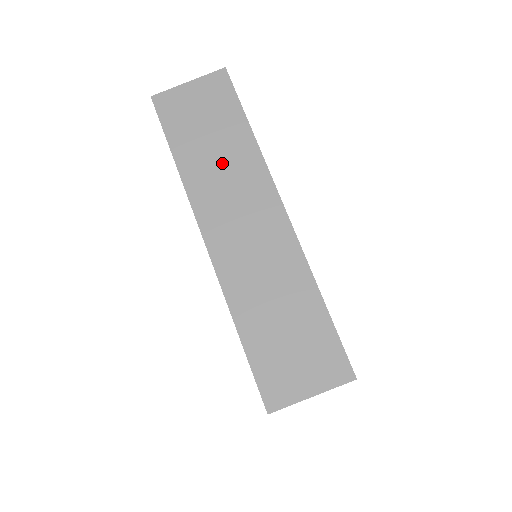
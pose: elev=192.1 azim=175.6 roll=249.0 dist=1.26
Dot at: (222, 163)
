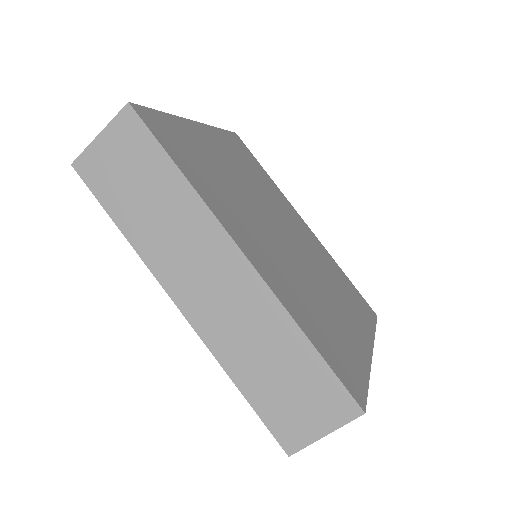
Dot at: (165, 220)
